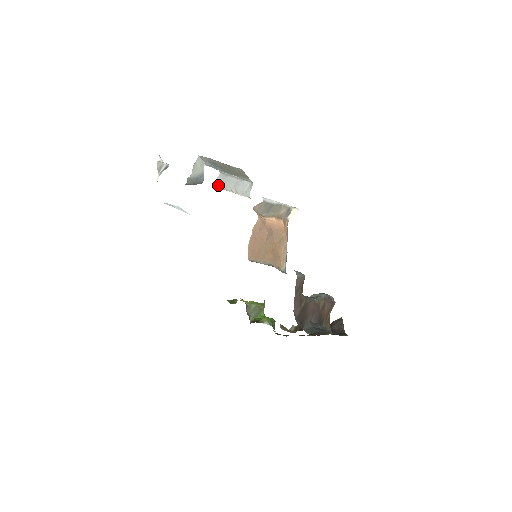
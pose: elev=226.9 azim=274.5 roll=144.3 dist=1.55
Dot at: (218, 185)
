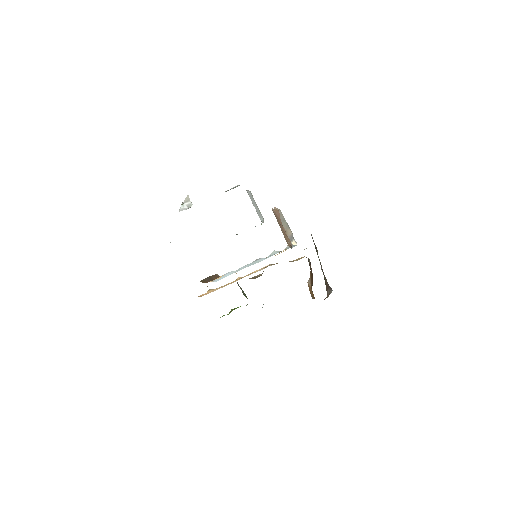
Dot at: (248, 193)
